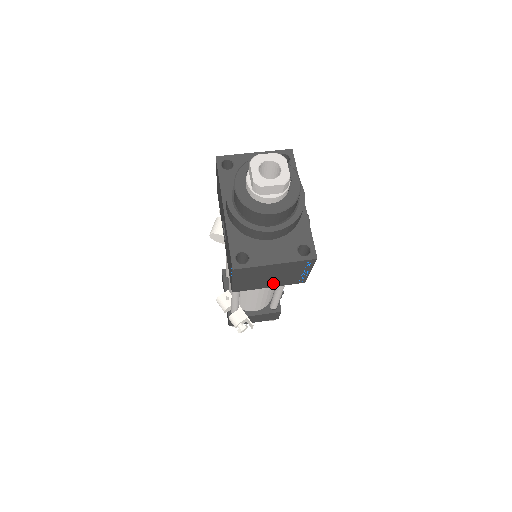
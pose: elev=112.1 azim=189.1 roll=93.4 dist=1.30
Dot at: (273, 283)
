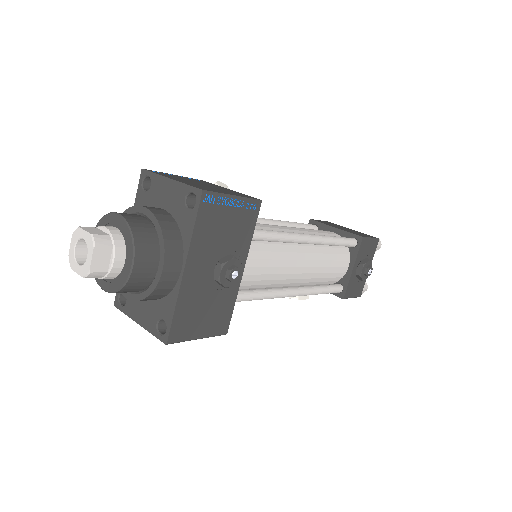
Dot at: occluded
